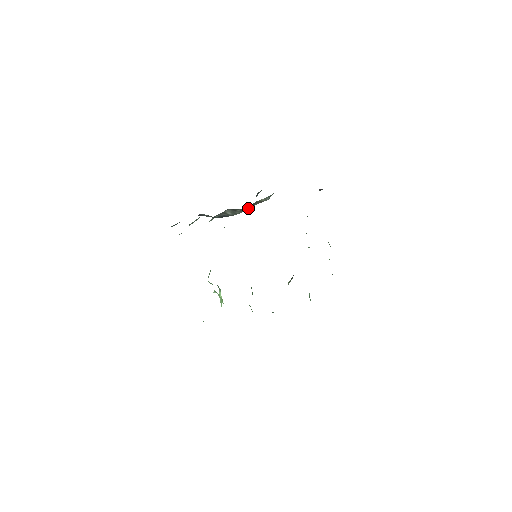
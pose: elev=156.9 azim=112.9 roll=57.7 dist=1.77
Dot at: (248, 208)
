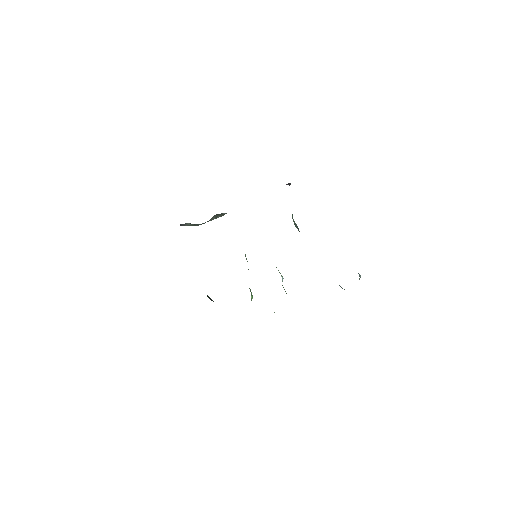
Dot at: occluded
